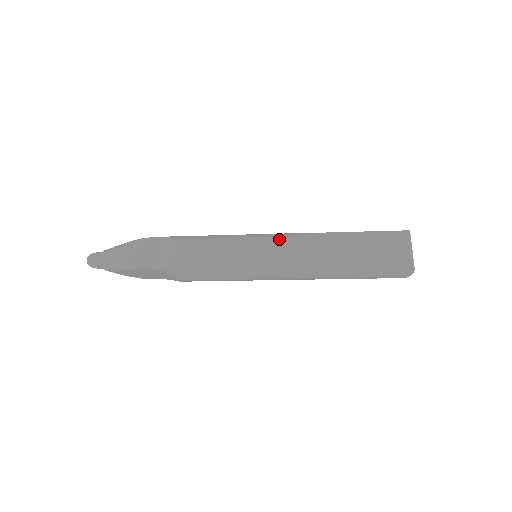
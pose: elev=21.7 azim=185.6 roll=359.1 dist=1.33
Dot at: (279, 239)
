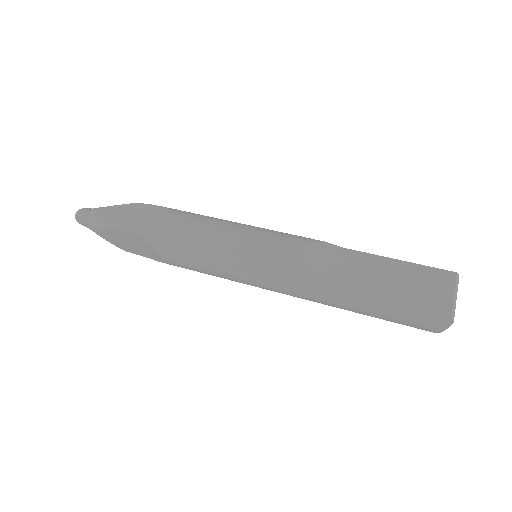
Dot at: (286, 236)
